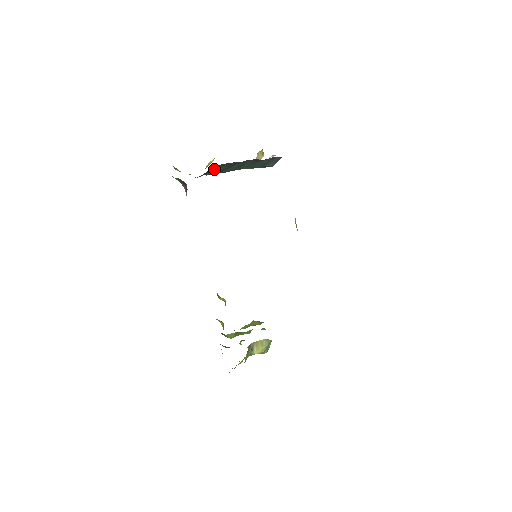
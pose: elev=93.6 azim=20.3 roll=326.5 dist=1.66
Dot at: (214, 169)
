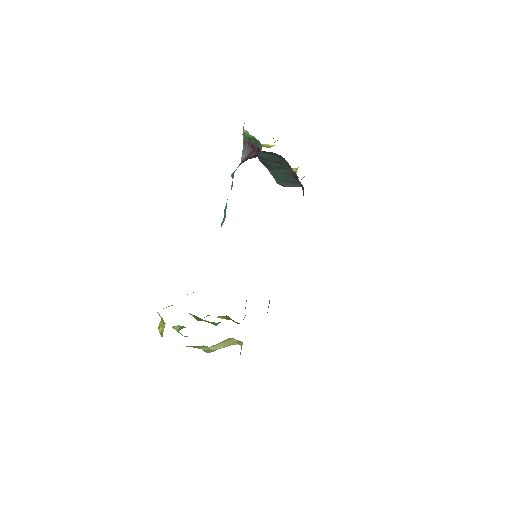
Dot at: (270, 154)
